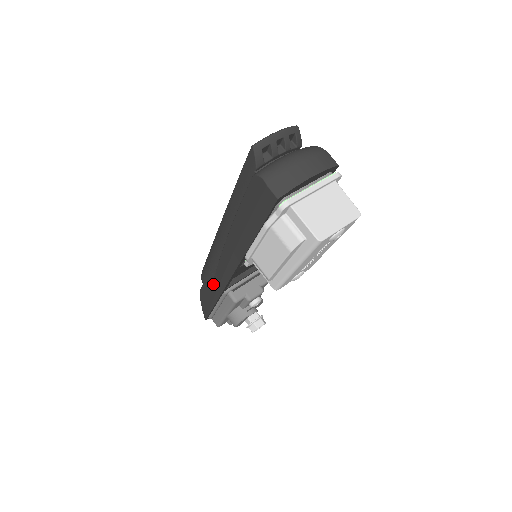
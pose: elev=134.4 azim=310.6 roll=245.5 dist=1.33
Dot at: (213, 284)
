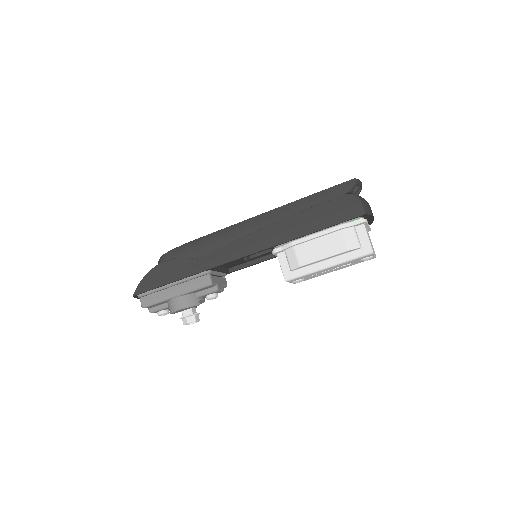
Dot at: (197, 260)
